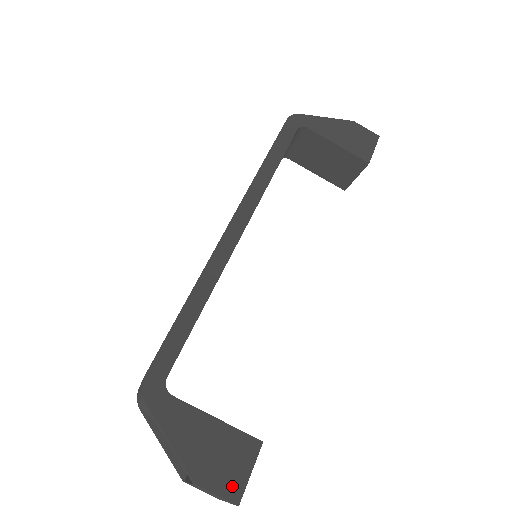
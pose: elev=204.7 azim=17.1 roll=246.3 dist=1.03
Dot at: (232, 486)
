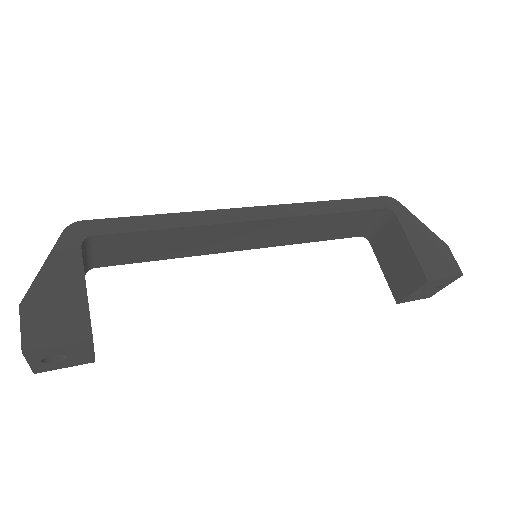
Dot at: (36, 336)
